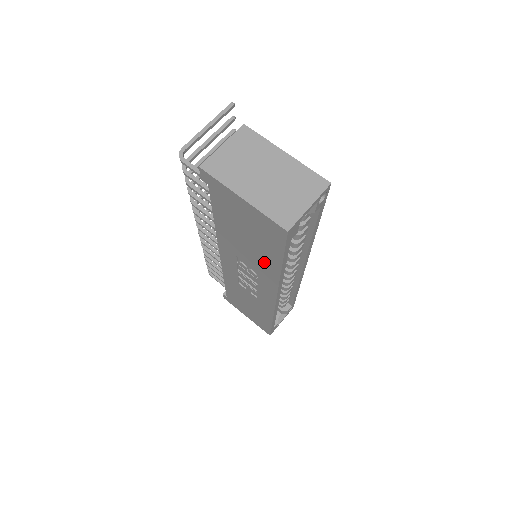
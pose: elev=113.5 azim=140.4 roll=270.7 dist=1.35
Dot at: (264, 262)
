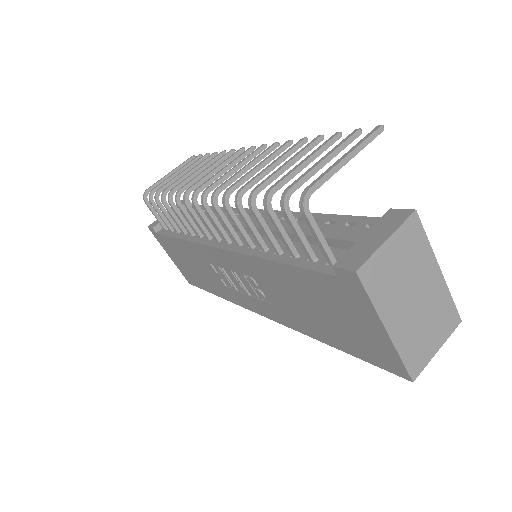
Dot at: (307, 322)
